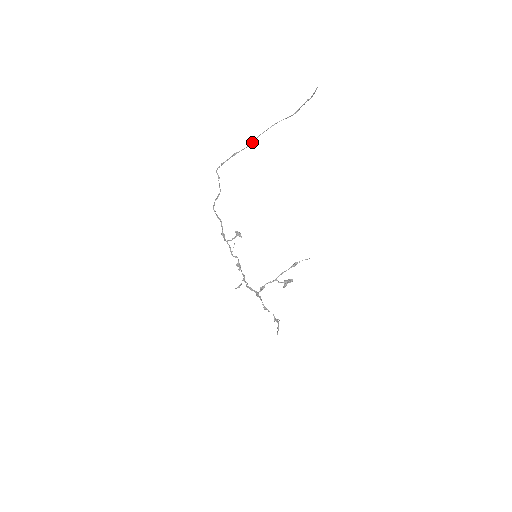
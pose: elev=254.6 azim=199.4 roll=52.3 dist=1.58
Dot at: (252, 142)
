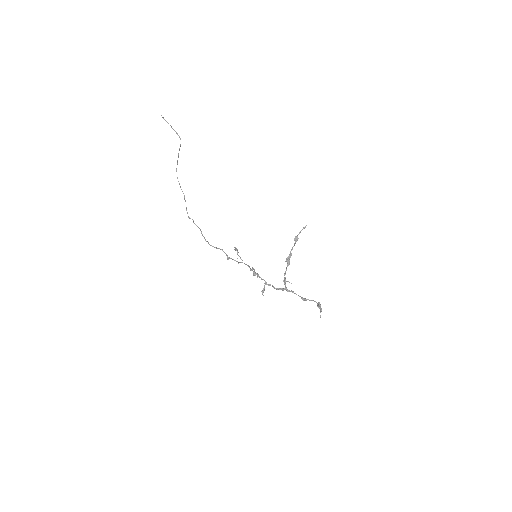
Dot at: occluded
